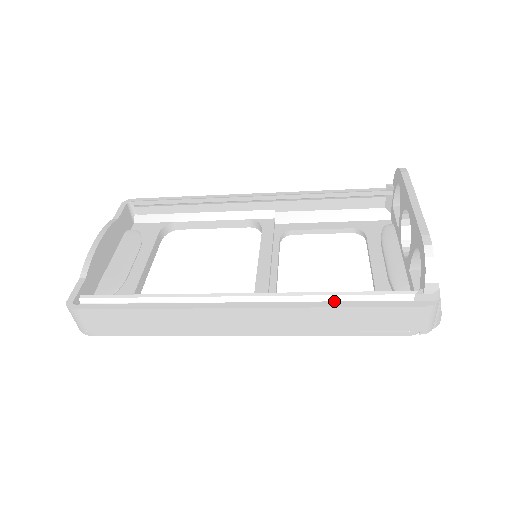
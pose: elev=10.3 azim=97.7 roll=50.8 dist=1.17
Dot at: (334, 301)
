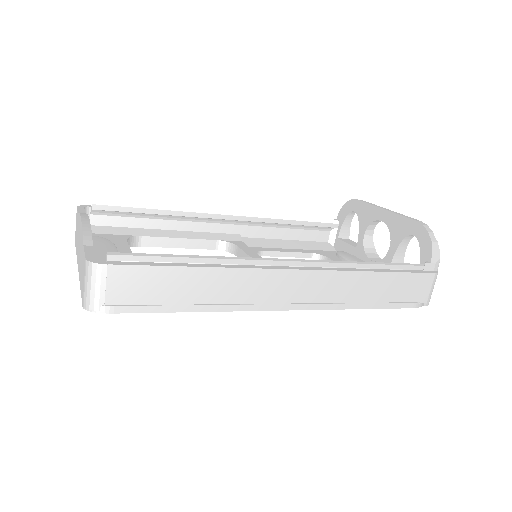
Dot at: (370, 268)
